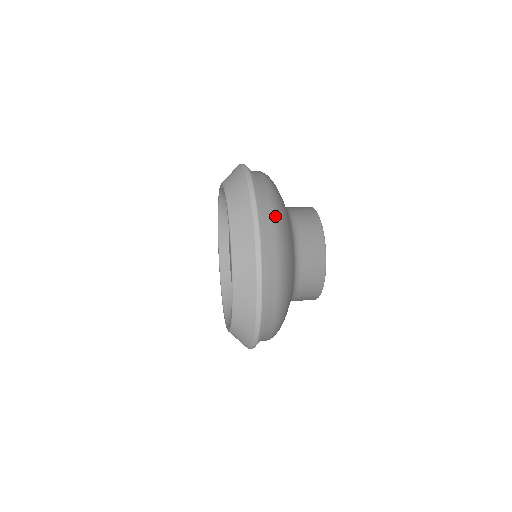
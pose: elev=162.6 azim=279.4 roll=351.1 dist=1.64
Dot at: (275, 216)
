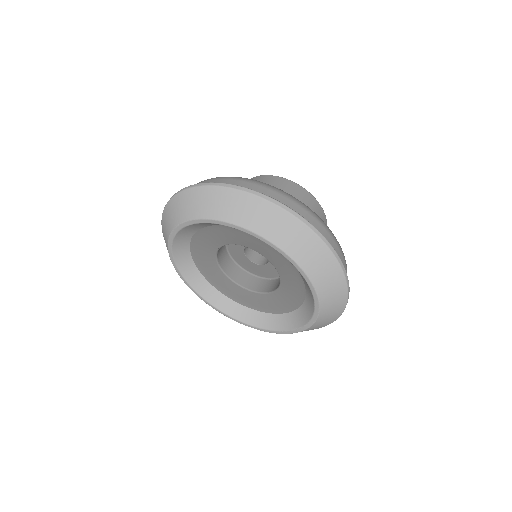
Dot at: (300, 204)
